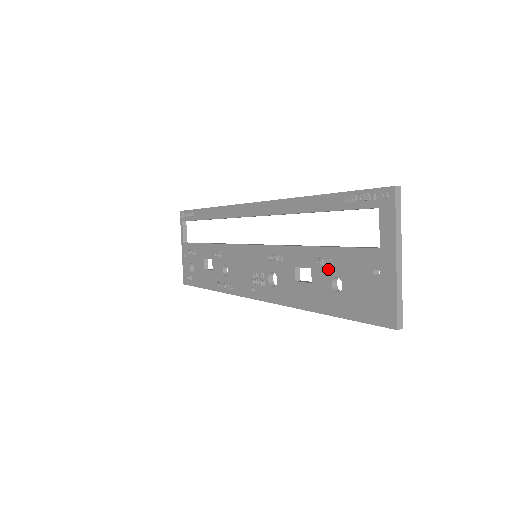
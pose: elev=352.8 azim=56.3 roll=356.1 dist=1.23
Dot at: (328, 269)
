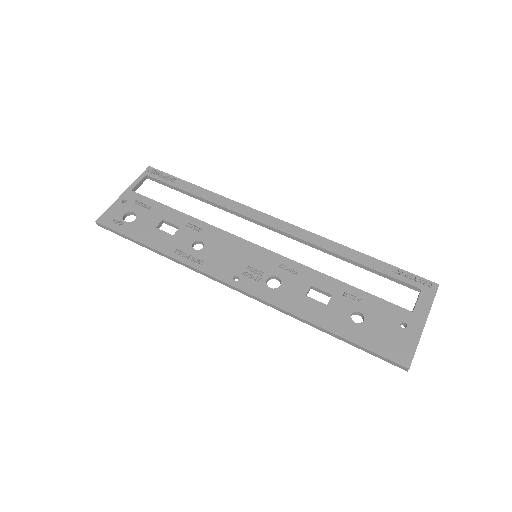
Dot at: (353, 303)
